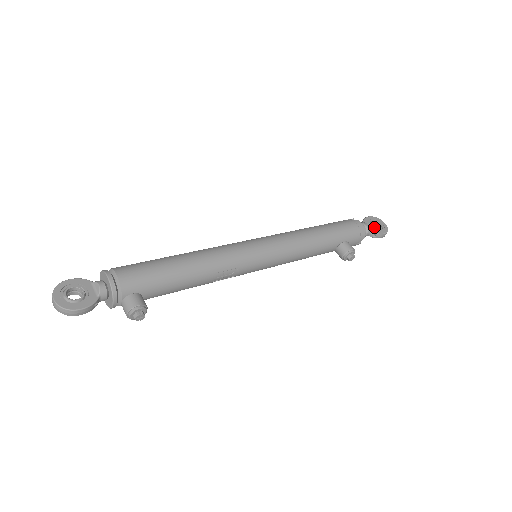
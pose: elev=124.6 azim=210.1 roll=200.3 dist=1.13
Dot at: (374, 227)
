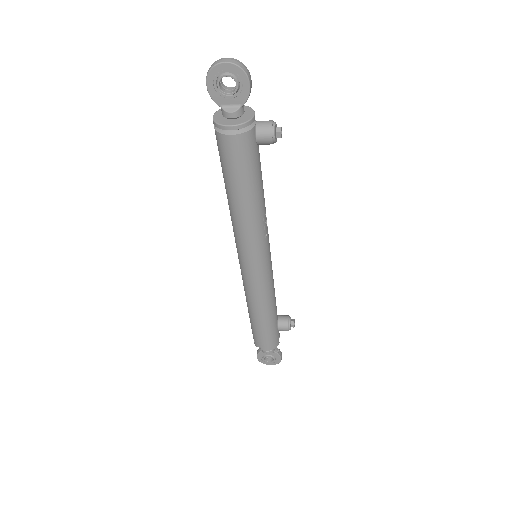
Dot at: occluded
